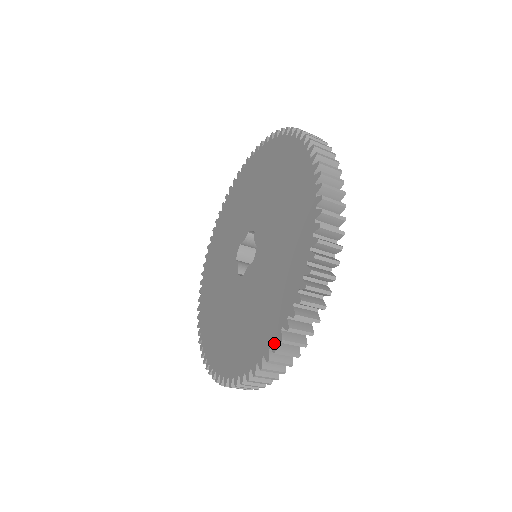
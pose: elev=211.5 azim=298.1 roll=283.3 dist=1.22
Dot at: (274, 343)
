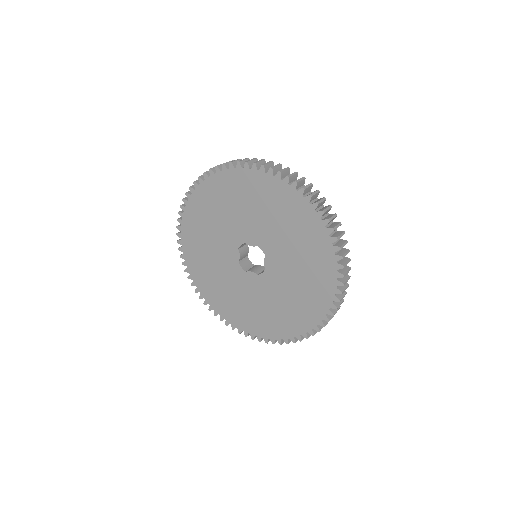
Dot at: (267, 340)
